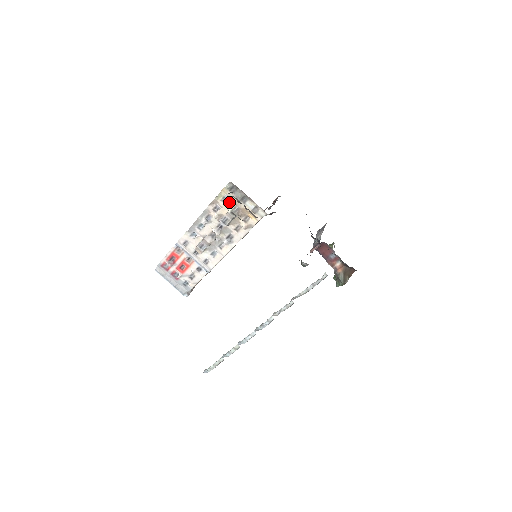
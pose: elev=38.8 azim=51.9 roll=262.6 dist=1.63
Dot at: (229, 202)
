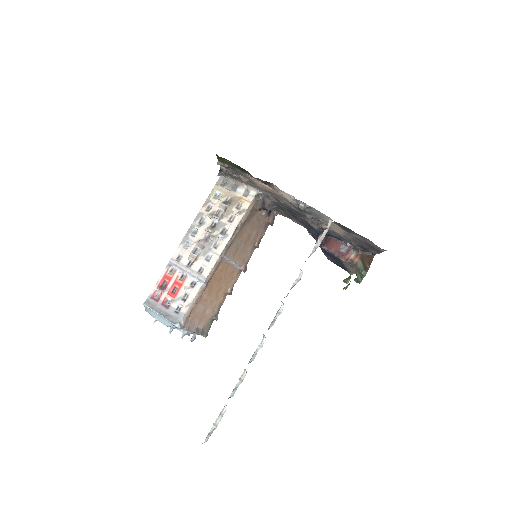
Dot at: (221, 195)
